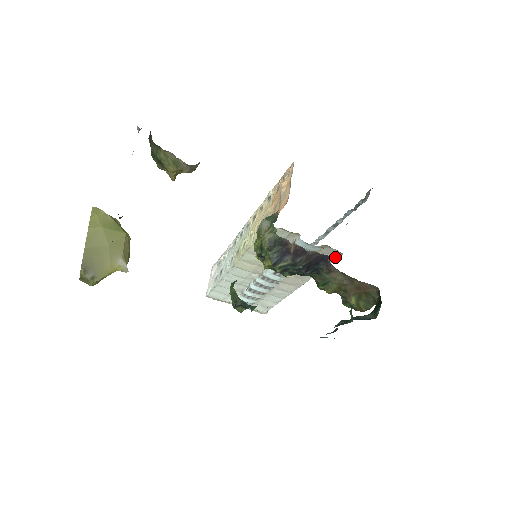
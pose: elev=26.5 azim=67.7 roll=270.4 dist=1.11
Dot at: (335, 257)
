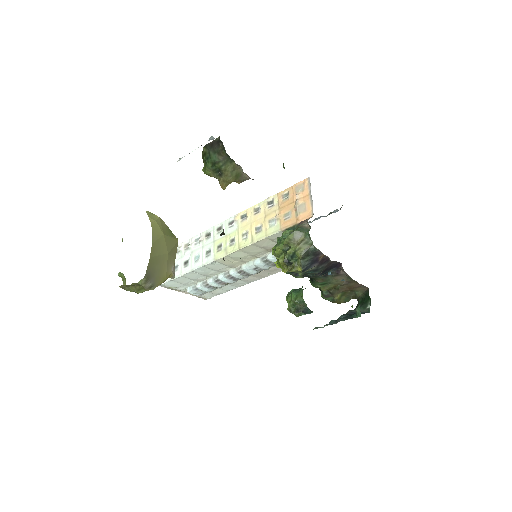
Dot at: occluded
